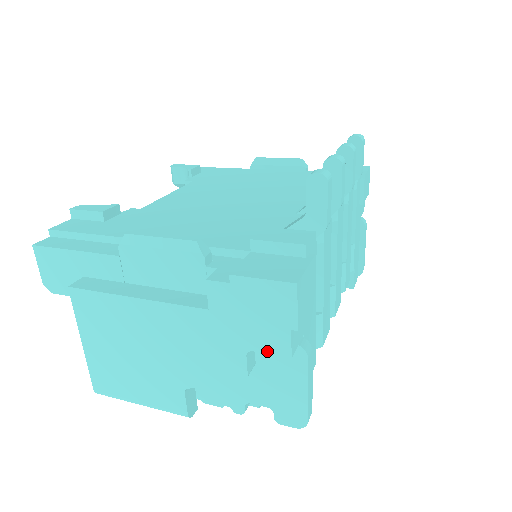
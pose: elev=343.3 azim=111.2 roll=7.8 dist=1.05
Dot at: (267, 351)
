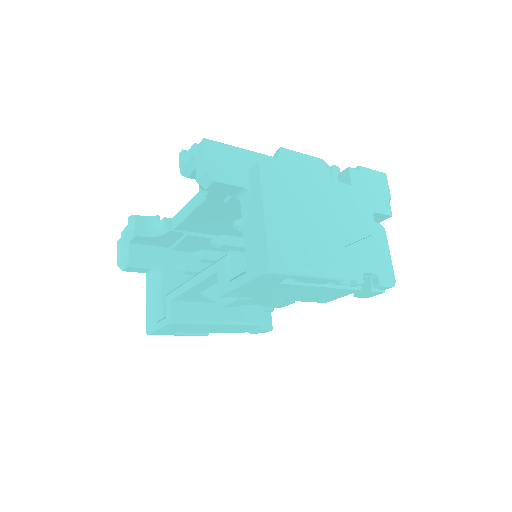
Dot at: (382, 212)
